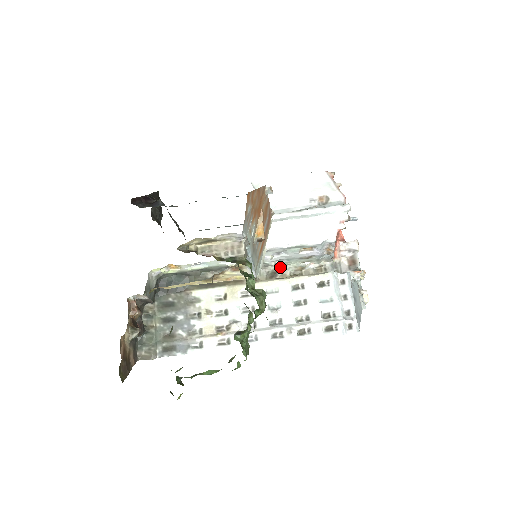
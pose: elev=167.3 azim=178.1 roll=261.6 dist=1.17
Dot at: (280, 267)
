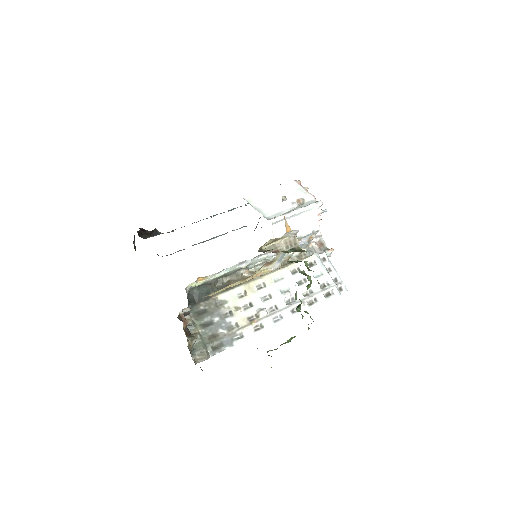
Dot at: occluded
